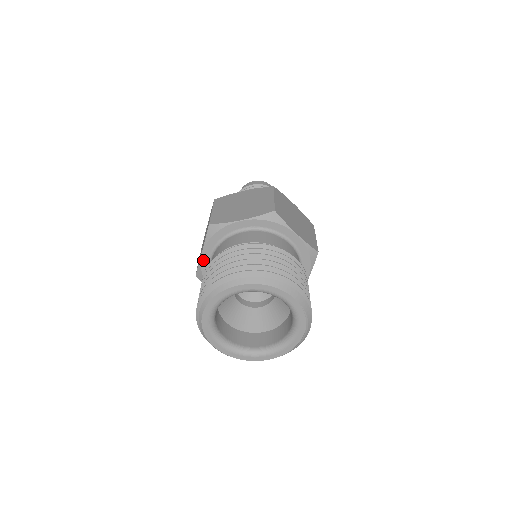
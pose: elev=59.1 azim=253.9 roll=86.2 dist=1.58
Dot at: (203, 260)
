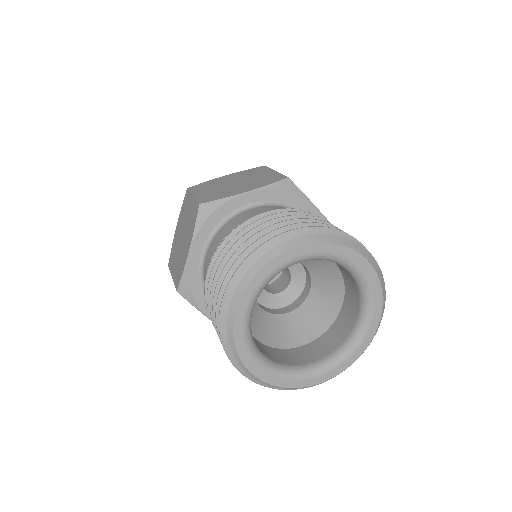
Dot at: (191, 262)
